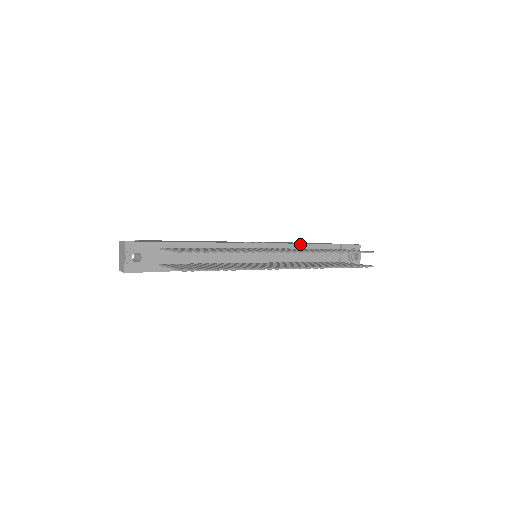
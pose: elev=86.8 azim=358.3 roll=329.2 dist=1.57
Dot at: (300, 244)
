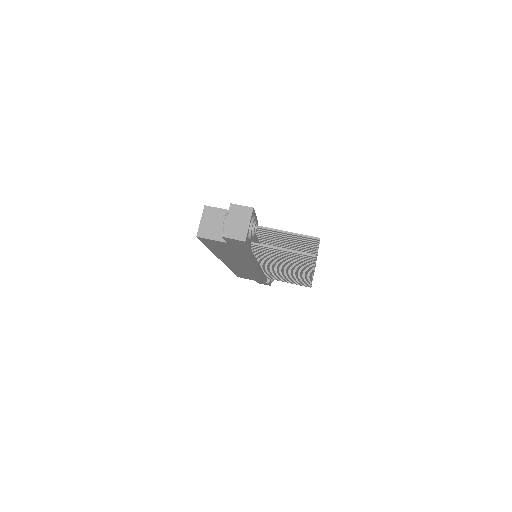
Dot at: occluded
